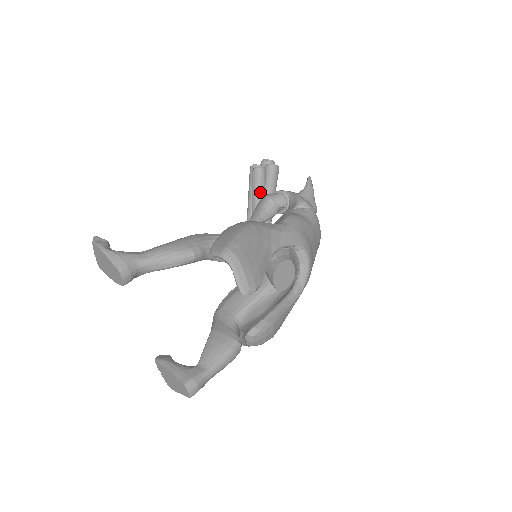
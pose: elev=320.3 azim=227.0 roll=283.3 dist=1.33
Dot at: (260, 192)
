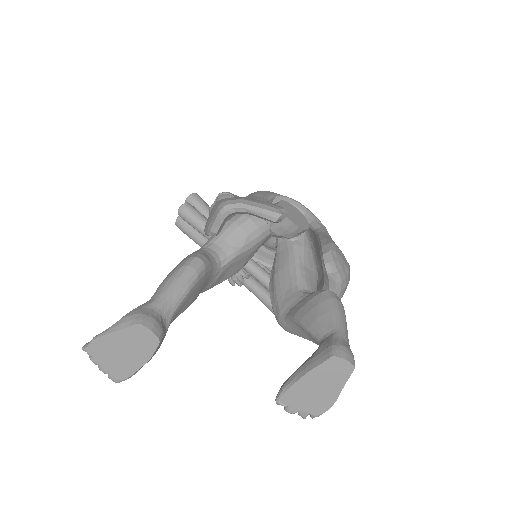
Dot at: (203, 220)
